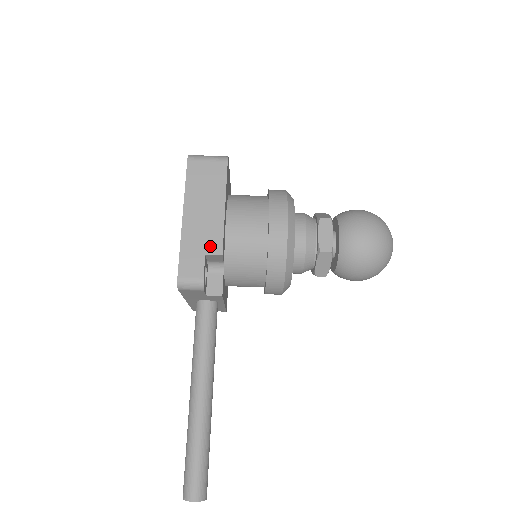
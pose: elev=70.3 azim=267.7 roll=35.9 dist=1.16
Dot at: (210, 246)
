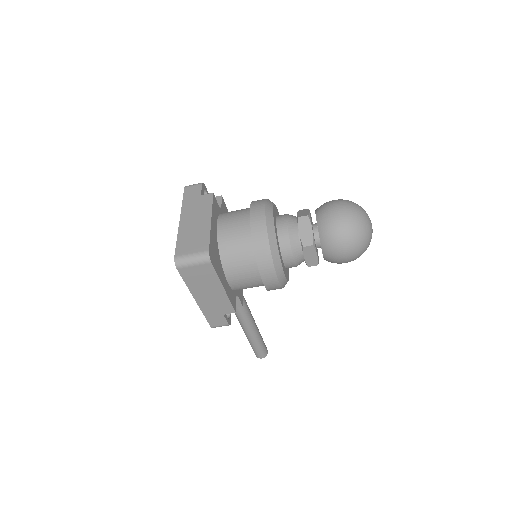
Dot at: (224, 310)
